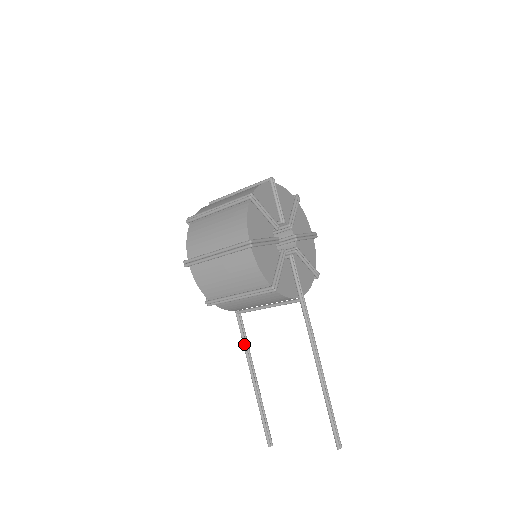
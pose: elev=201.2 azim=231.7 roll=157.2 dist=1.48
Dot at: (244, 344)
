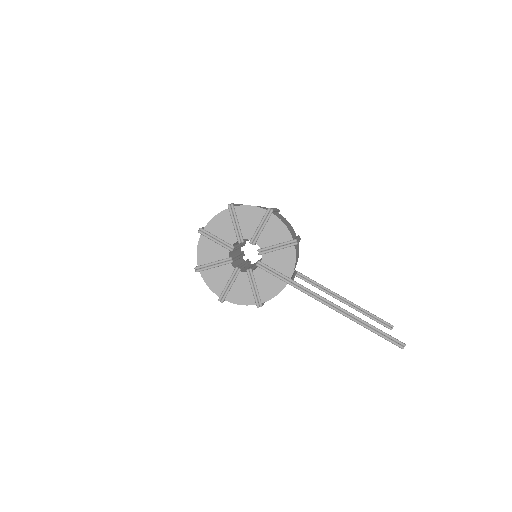
Dot at: occluded
